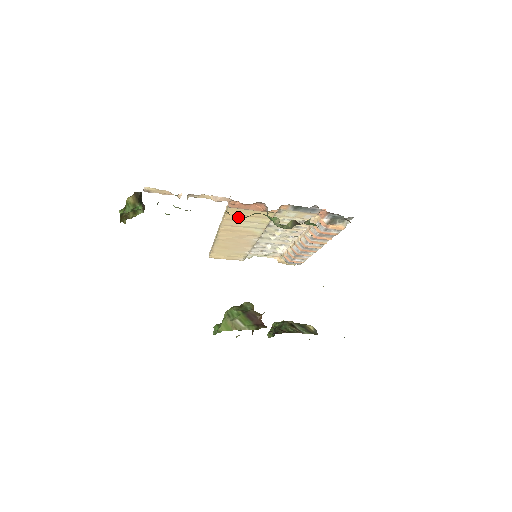
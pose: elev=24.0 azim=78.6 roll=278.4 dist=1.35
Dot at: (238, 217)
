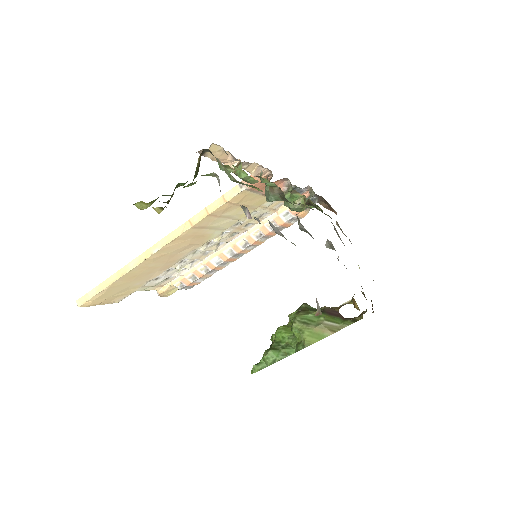
Dot at: (228, 209)
